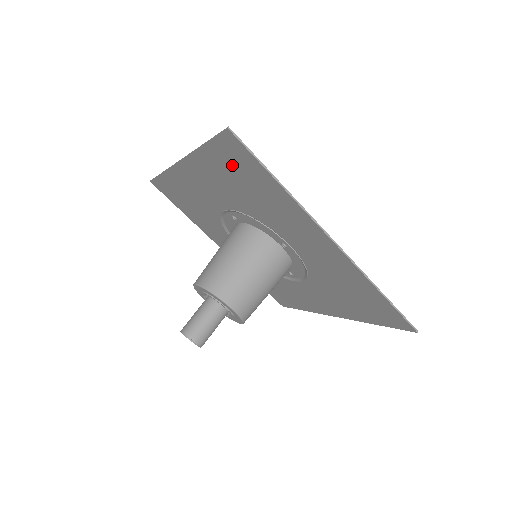
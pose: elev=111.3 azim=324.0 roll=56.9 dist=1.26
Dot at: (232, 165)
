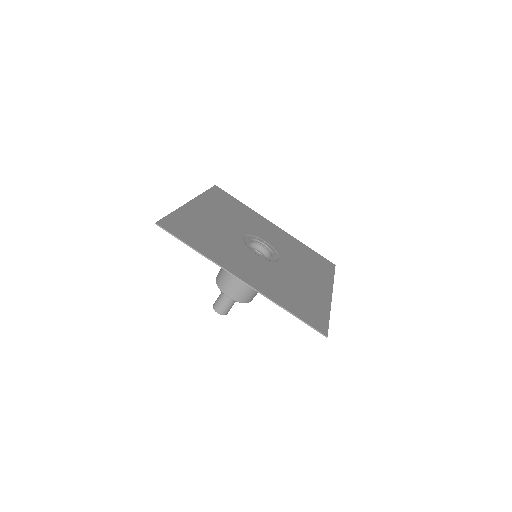
Dot at: (302, 310)
